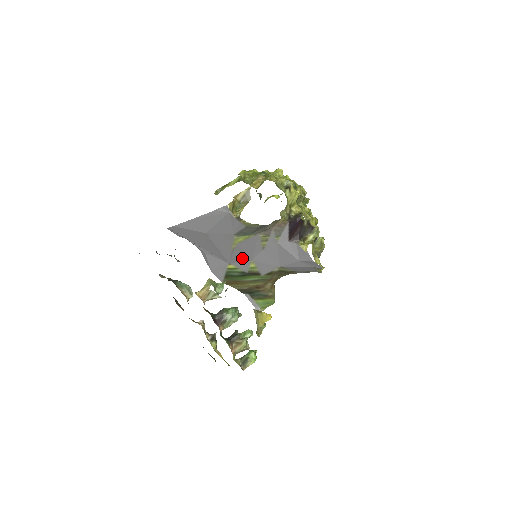
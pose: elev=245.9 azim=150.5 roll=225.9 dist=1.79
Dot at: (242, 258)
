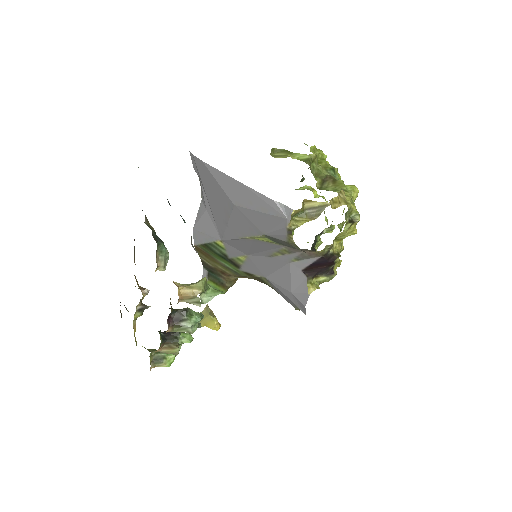
Dot at: (241, 247)
